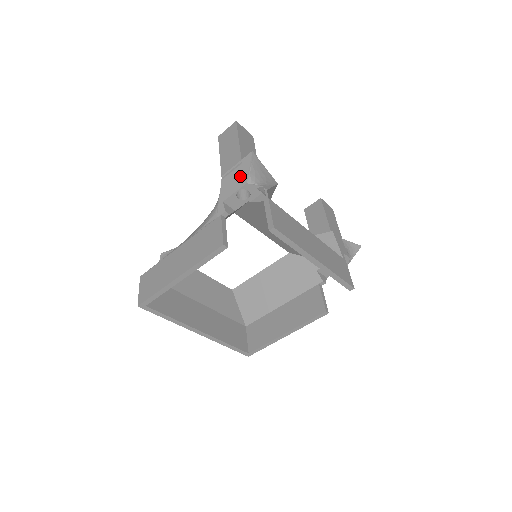
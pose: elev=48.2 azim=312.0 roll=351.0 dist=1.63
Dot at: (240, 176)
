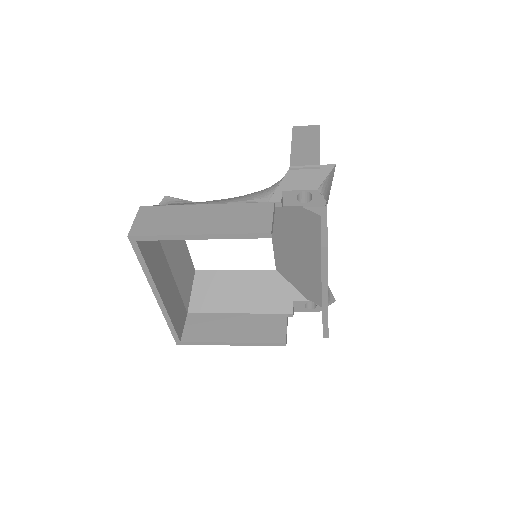
Dot at: (313, 179)
